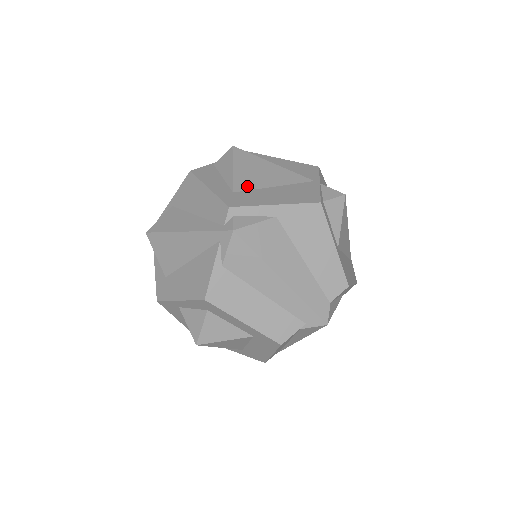
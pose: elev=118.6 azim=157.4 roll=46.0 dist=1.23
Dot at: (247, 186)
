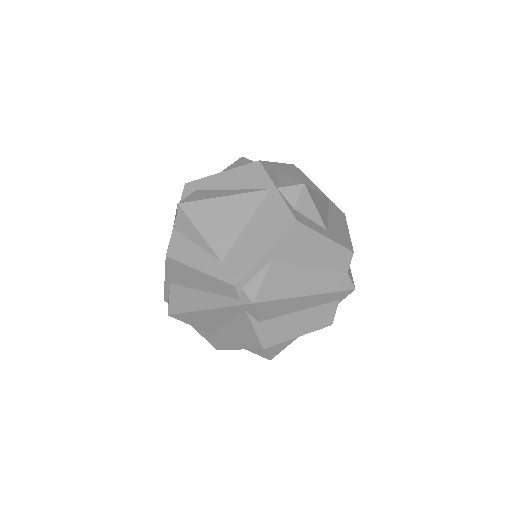
Dot at: (226, 244)
